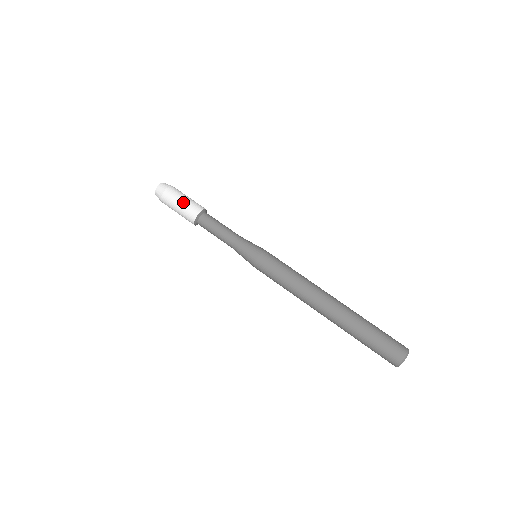
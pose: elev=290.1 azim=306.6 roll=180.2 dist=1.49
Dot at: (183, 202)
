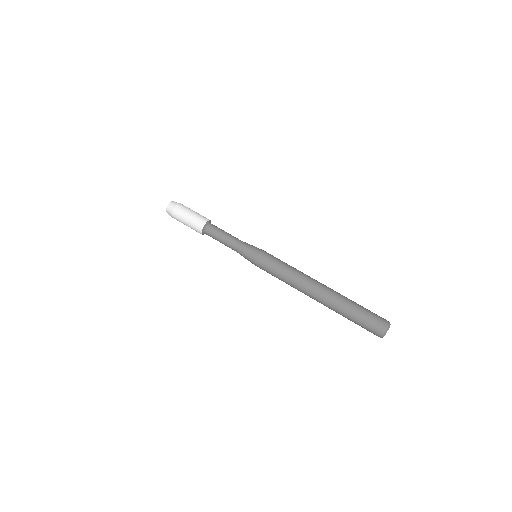
Dot at: (193, 214)
